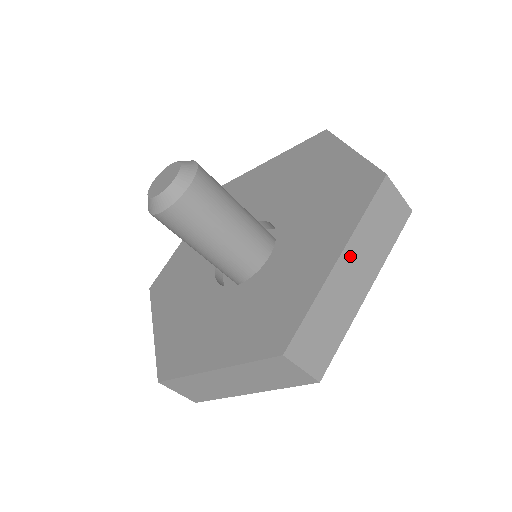
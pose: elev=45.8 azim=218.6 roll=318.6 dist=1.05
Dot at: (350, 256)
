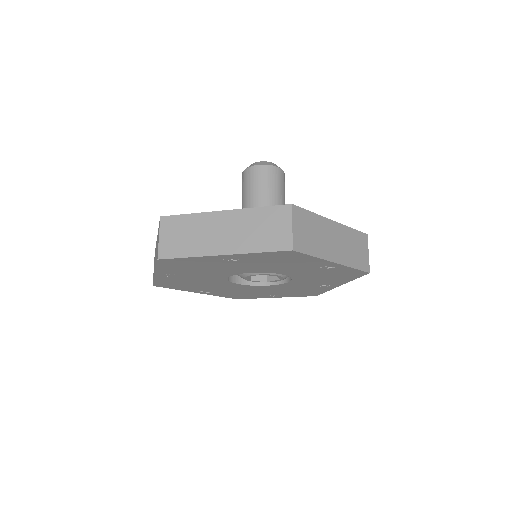
Dot at: occluded
